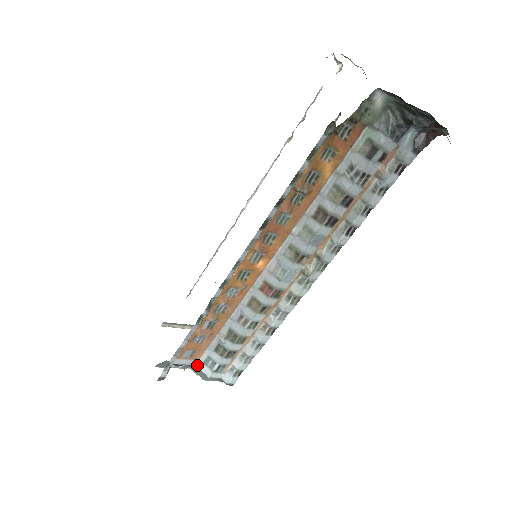
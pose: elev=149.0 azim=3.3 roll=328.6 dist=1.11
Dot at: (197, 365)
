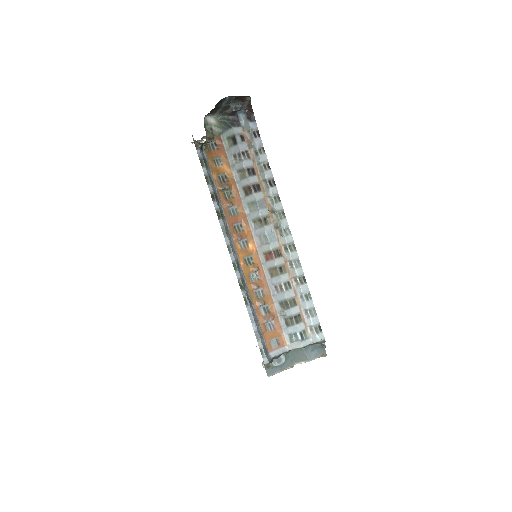
Dot at: (289, 348)
